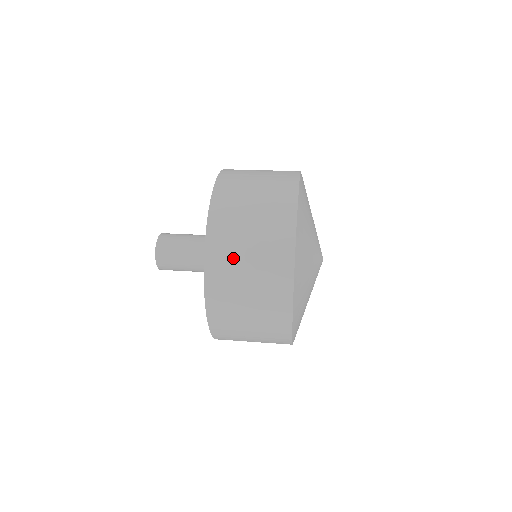
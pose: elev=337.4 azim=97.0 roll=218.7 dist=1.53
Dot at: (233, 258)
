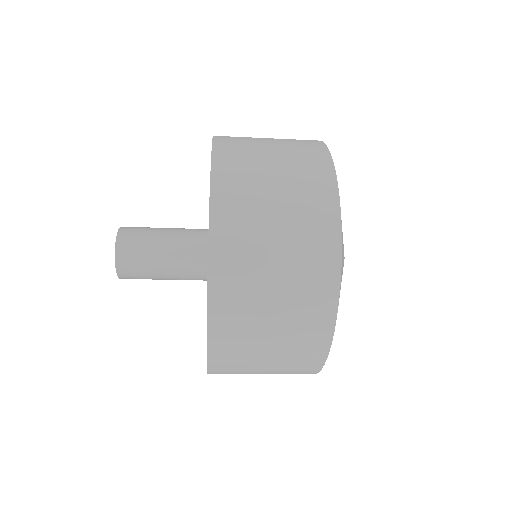
Dot at: (249, 138)
